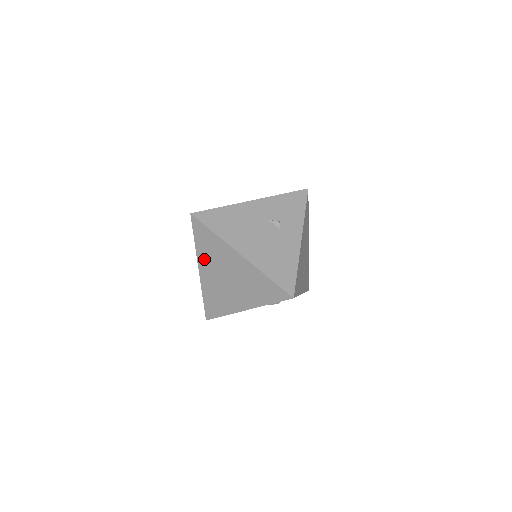
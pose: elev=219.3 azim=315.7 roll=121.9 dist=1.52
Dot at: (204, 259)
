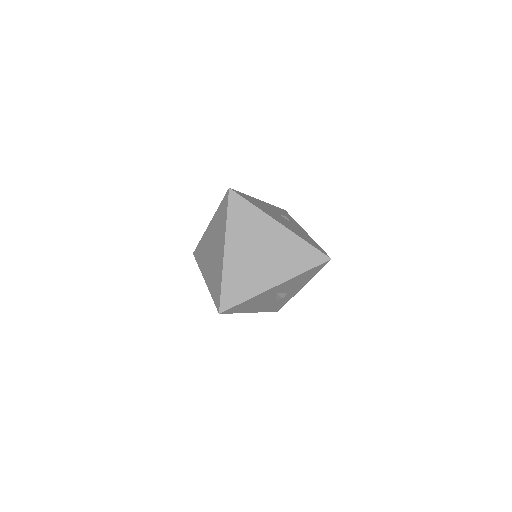
Dot at: (235, 235)
